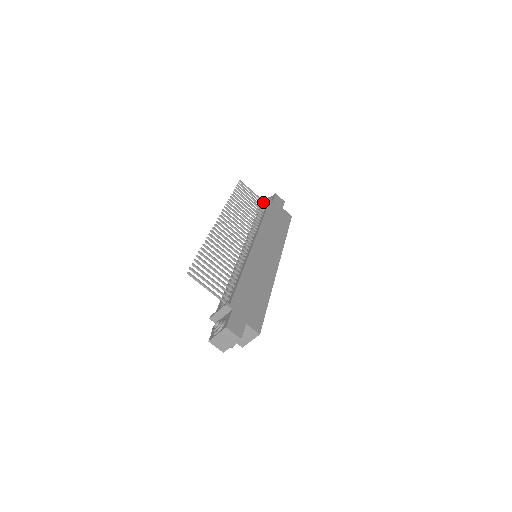
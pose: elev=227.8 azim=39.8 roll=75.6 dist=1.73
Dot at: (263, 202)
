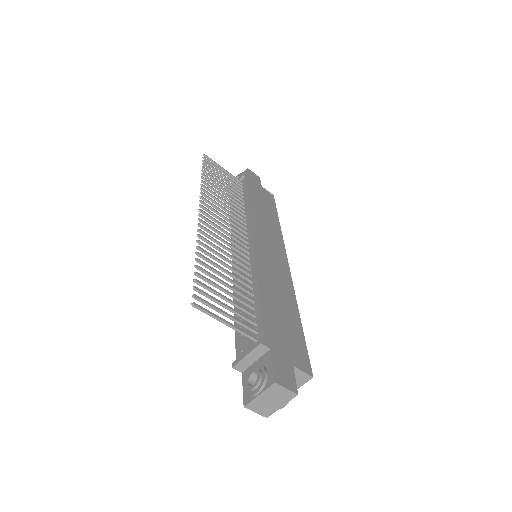
Dot at: (237, 181)
